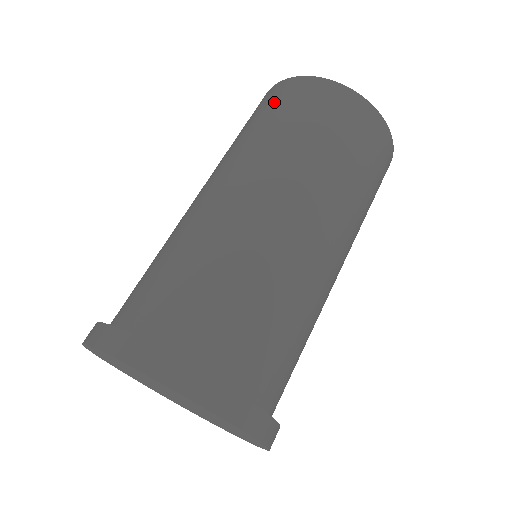
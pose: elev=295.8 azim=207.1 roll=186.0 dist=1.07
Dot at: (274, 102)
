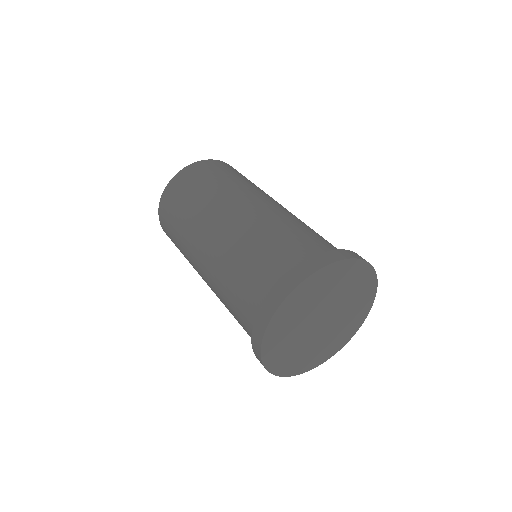
Dot at: (168, 221)
